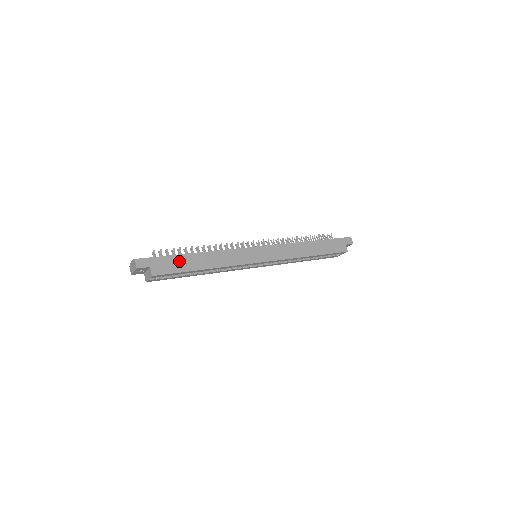
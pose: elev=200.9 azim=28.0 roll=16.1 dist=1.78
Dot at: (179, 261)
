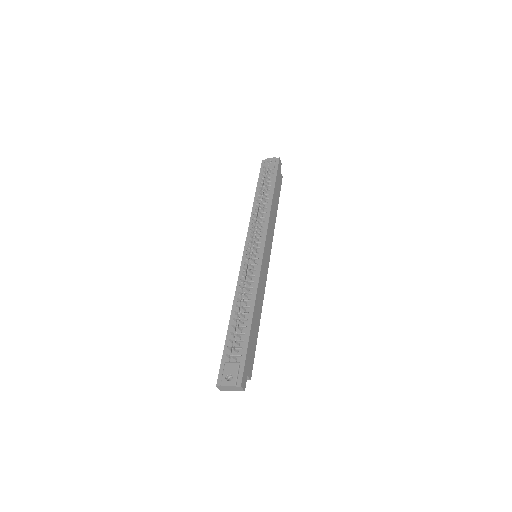
Dot at: (252, 342)
